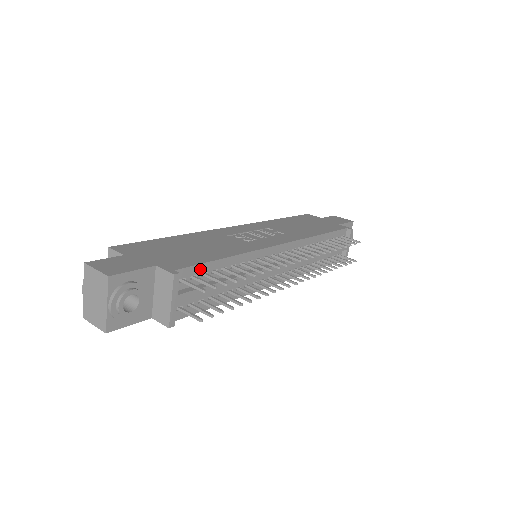
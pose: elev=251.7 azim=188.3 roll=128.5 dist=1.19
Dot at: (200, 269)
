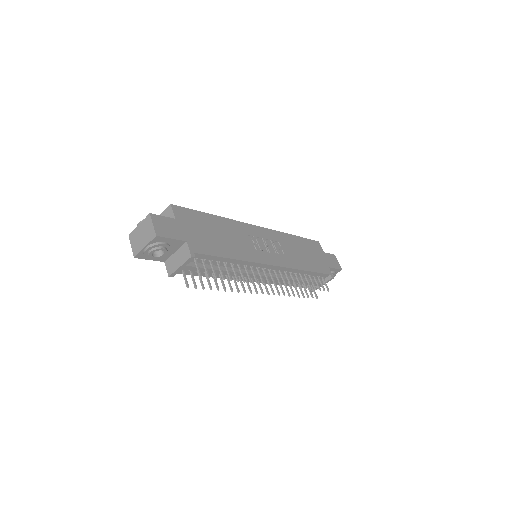
Dot at: (210, 258)
